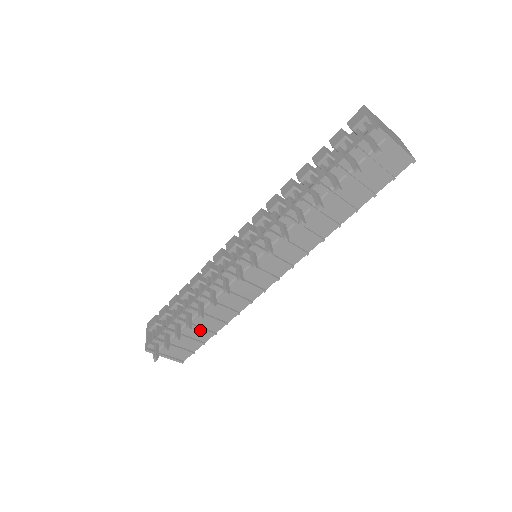
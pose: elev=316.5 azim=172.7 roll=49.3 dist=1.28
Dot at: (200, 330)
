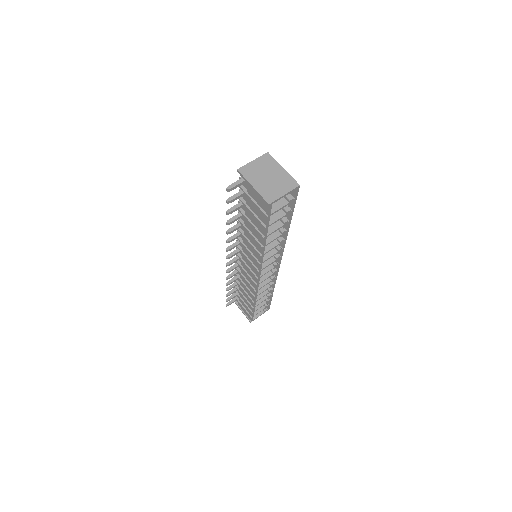
Dot at: (246, 299)
